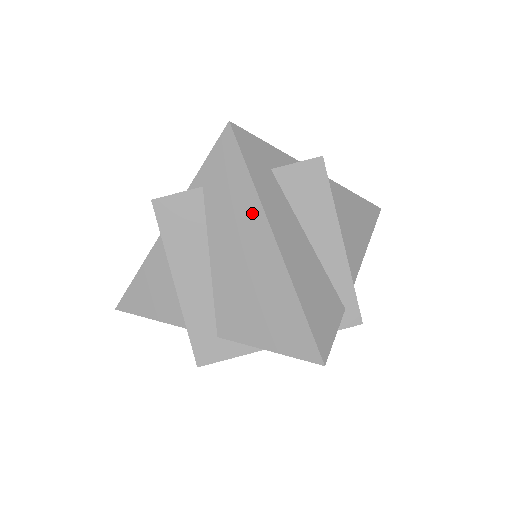
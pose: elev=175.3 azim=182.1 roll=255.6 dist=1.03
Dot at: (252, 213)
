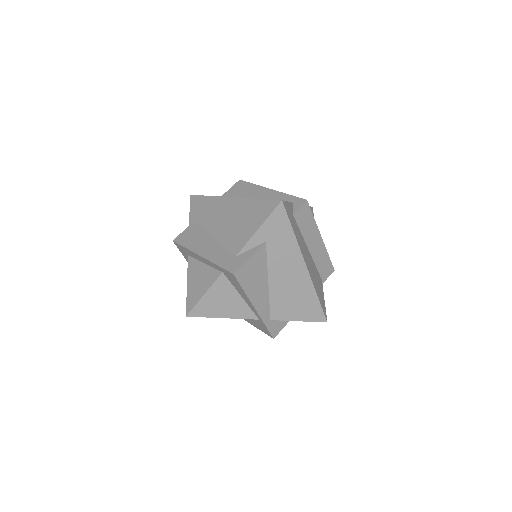
Dot at: (216, 203)
